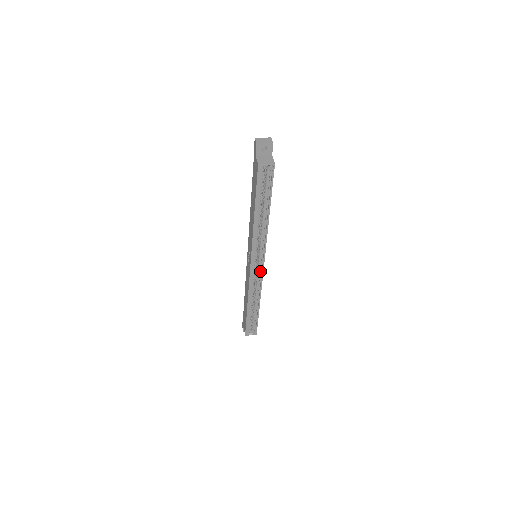
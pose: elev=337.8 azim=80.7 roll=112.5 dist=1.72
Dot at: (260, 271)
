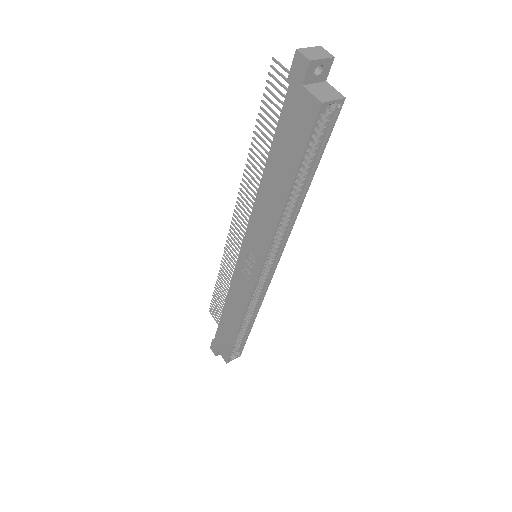
Dot at: (267, 277)
